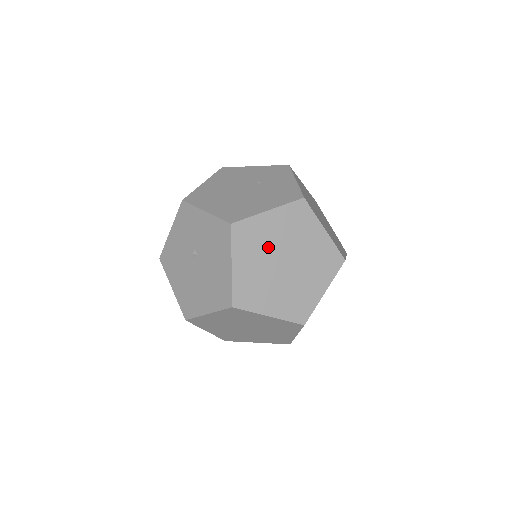
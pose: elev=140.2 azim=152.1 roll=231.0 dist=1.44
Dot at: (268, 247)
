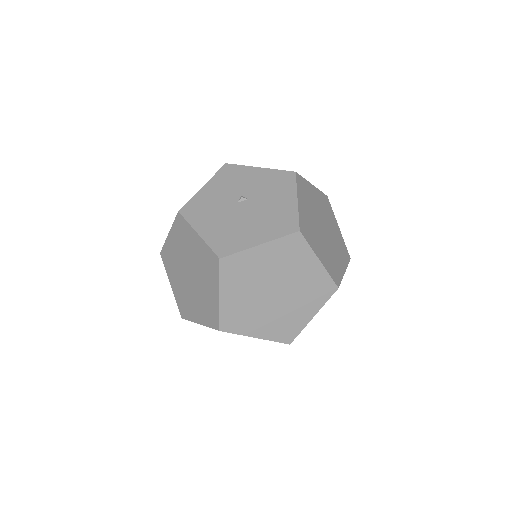
Dot at: (314, 208)
